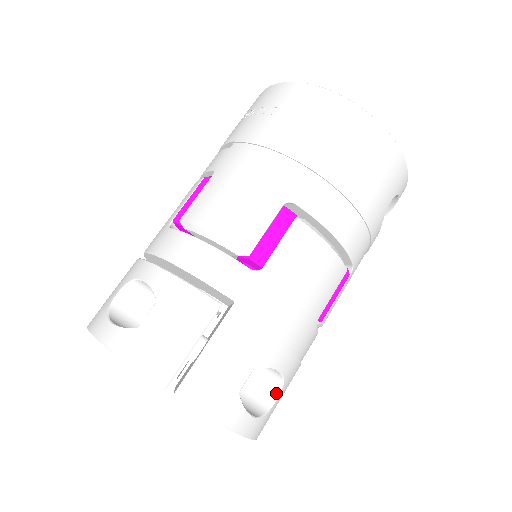
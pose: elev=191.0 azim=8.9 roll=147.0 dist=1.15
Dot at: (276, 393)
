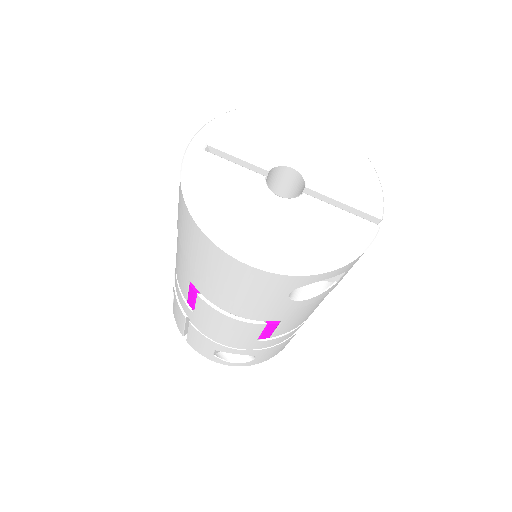
Dot at: occluded
